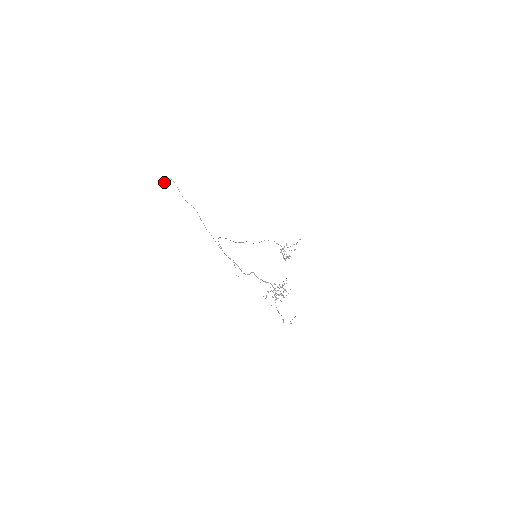
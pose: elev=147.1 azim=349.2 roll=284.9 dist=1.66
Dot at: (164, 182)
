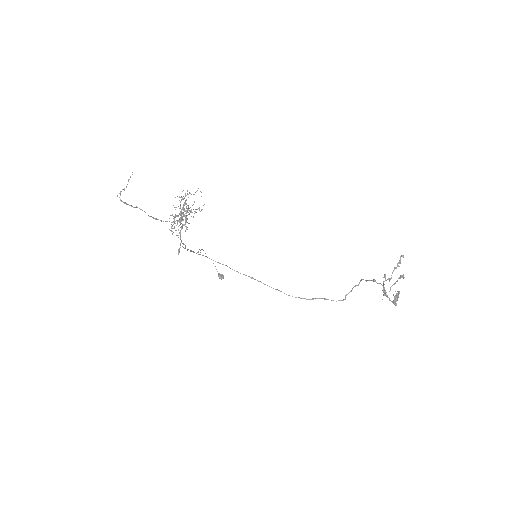
Dot at: (220, 274)
